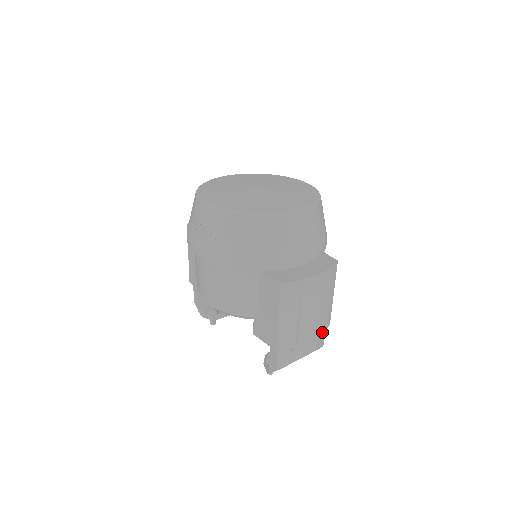
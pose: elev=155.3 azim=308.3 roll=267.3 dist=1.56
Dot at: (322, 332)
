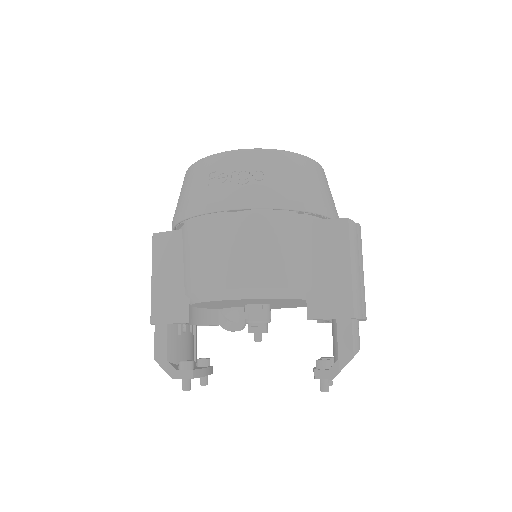
Dot at: occluded
